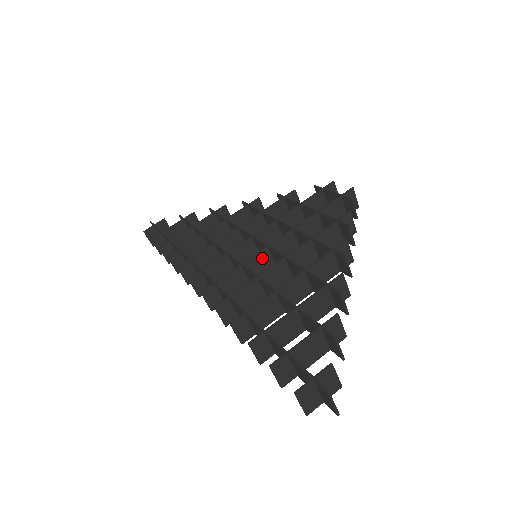
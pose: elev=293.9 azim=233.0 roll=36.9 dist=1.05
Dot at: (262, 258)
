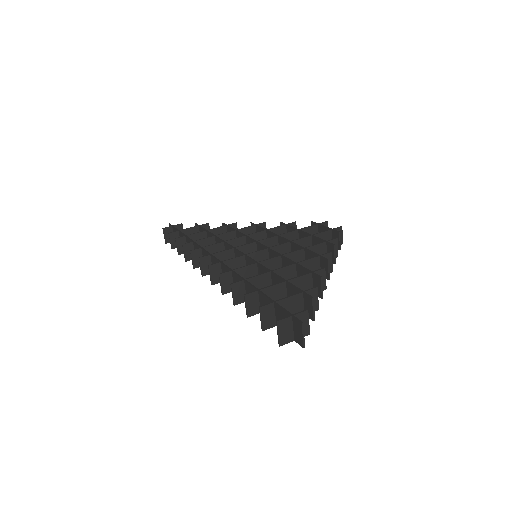
Dot at: (261, 256)
